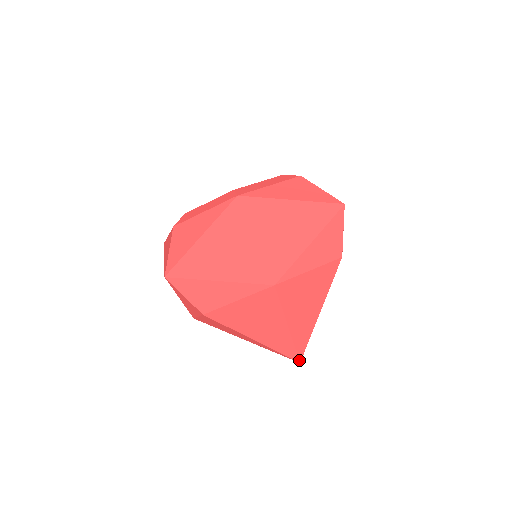
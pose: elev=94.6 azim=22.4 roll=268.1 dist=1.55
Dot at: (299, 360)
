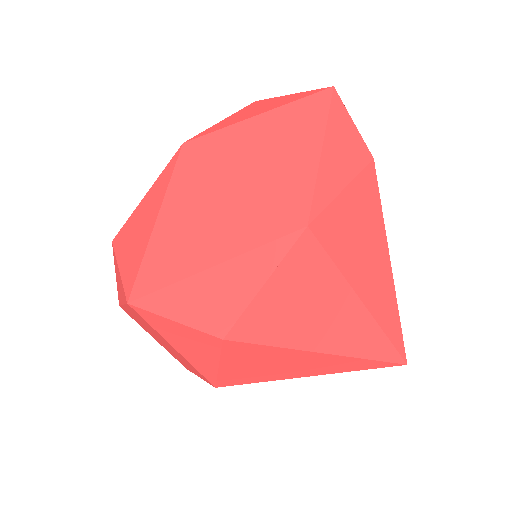
Dot at: (403, 360)
